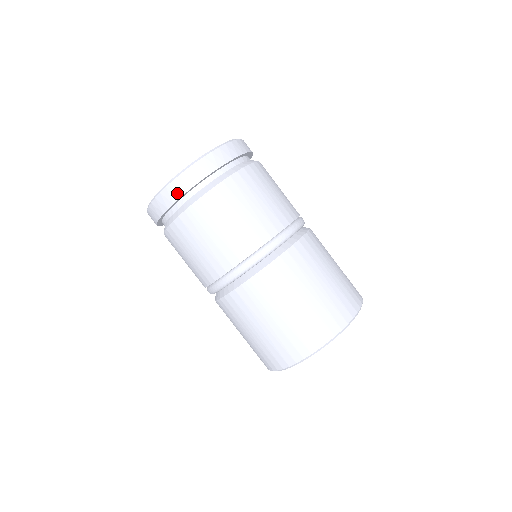
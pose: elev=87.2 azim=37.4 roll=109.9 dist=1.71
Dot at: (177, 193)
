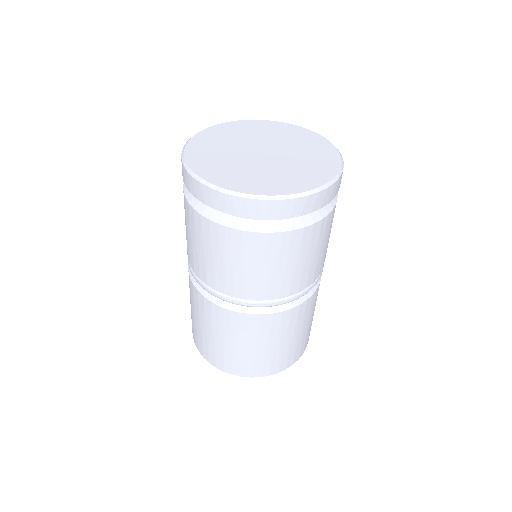
Dot at: (226, 207)
